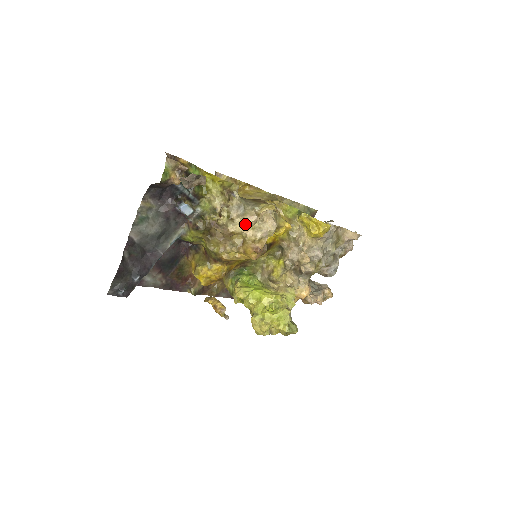
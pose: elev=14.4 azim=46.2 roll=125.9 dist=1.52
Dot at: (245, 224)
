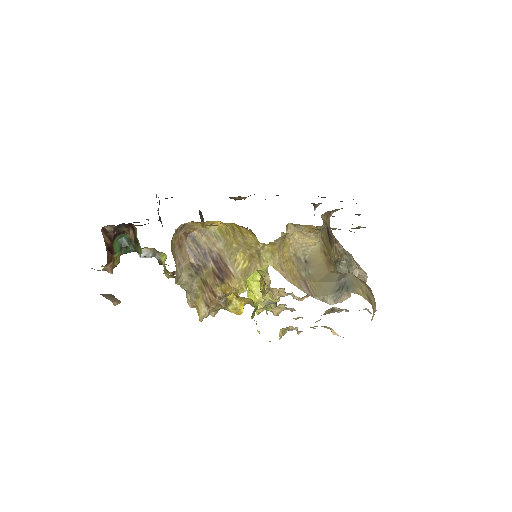
Dot at: occluded
